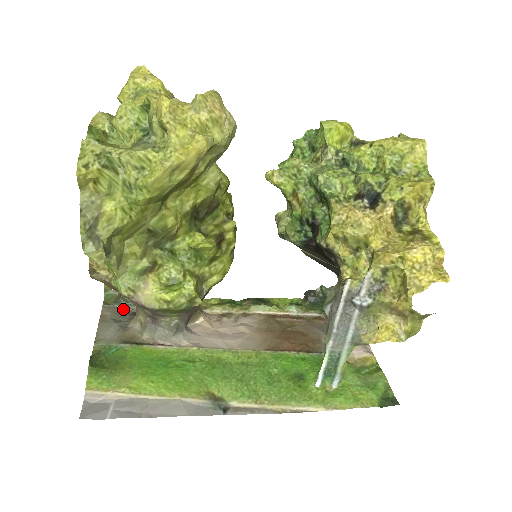
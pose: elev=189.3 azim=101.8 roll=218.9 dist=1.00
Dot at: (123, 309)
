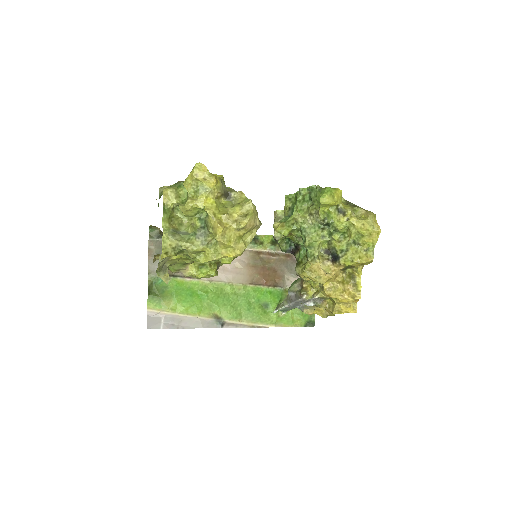
Dot at: occluded
